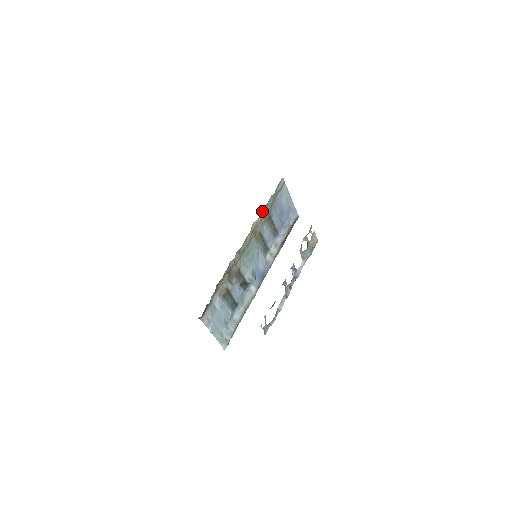
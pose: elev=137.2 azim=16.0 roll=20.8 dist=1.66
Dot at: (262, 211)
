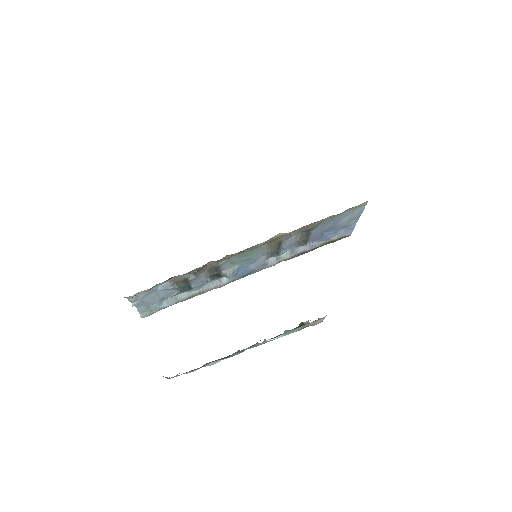
Dot at: (303, 226)
